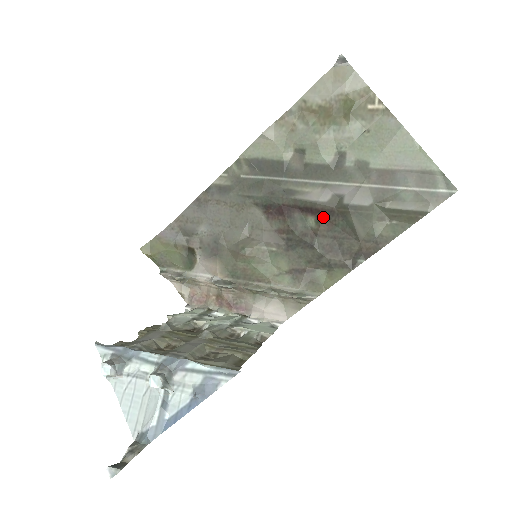
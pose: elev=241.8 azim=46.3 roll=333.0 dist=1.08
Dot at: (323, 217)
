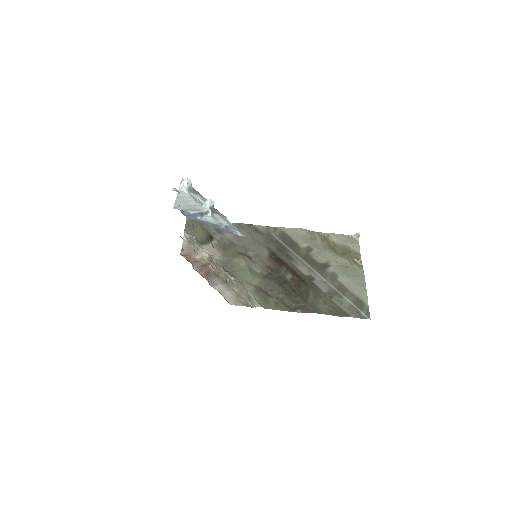
Dot at: (297, 279)
